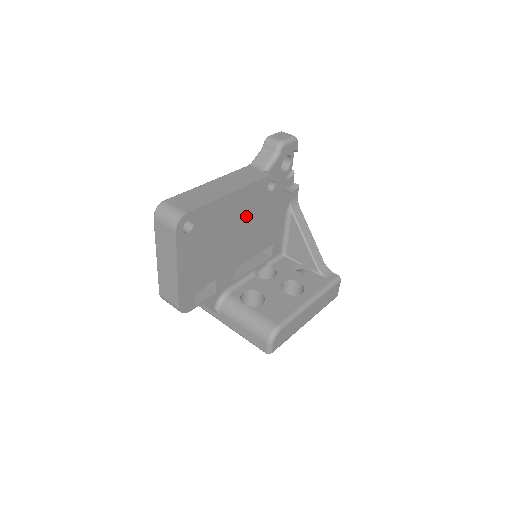
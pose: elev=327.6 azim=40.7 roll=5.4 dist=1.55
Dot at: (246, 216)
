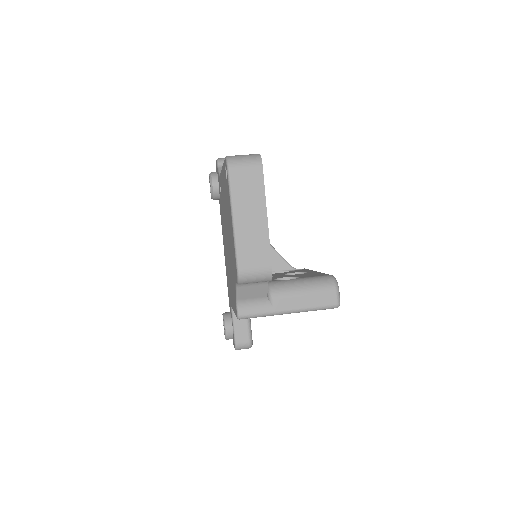
Dot at: occluded
